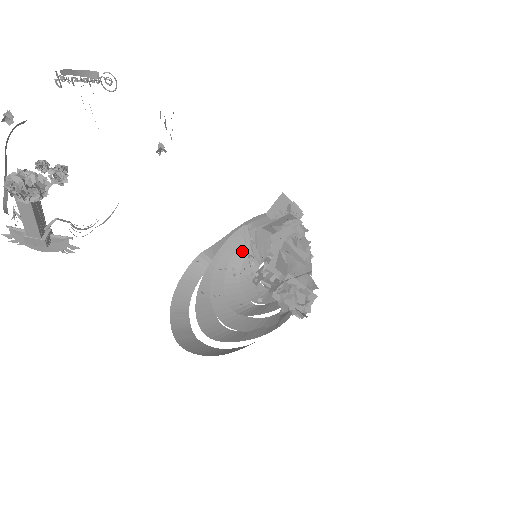
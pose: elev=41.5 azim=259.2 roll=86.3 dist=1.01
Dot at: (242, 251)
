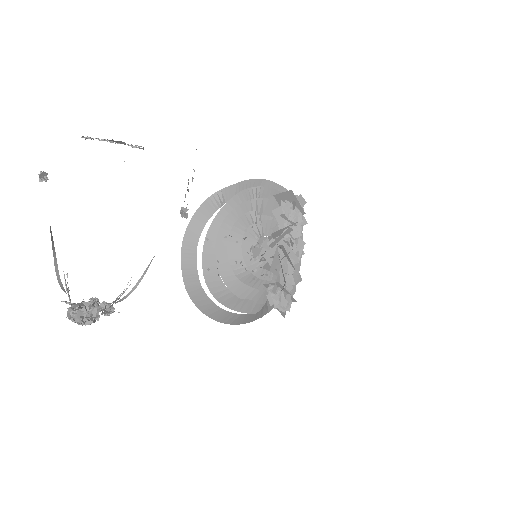
Dot at: (247, 217)
